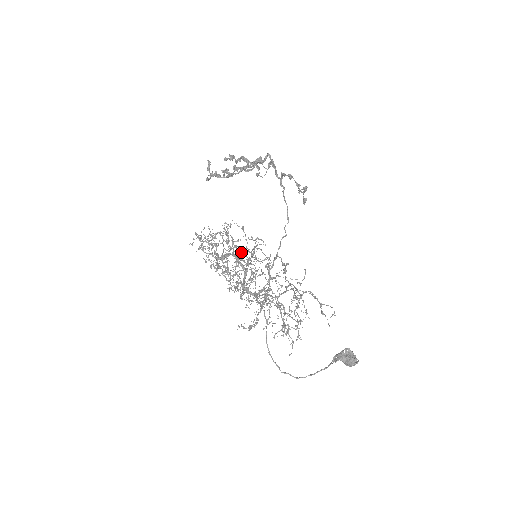
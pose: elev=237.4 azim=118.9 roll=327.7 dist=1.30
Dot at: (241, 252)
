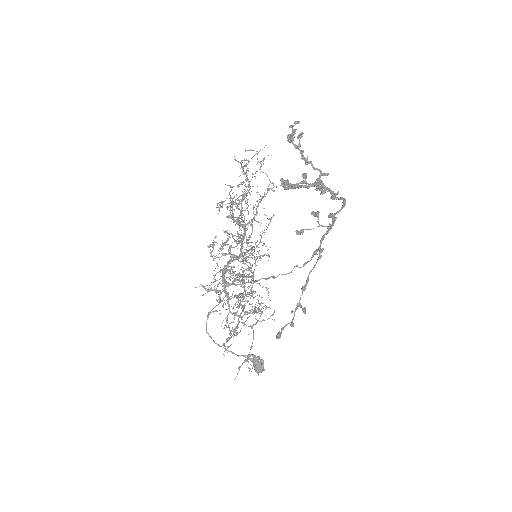
Dot at: (237, 256)
